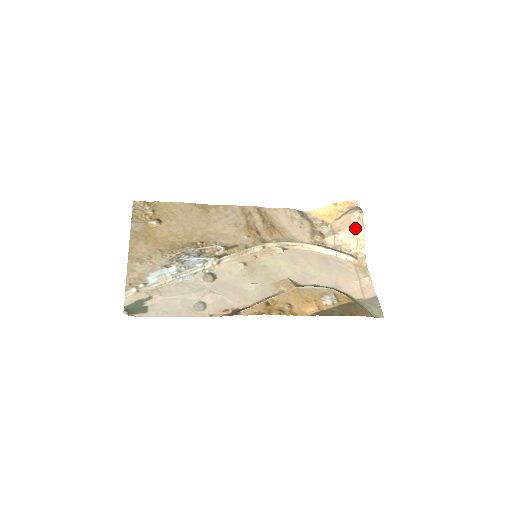
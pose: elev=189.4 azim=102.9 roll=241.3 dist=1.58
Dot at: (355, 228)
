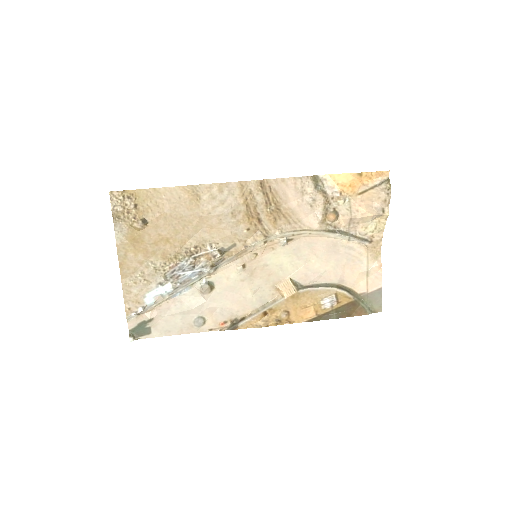
Dot at: (376, 214)
